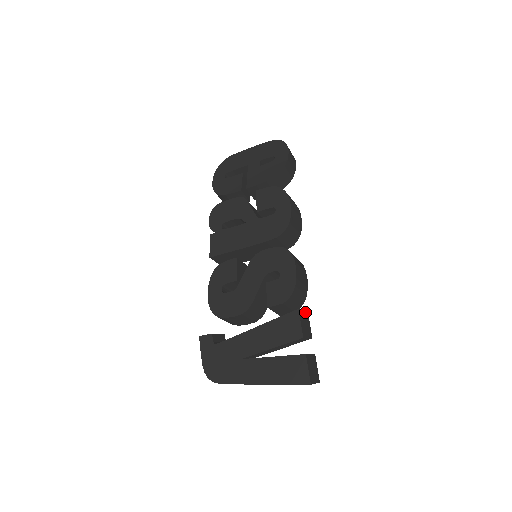
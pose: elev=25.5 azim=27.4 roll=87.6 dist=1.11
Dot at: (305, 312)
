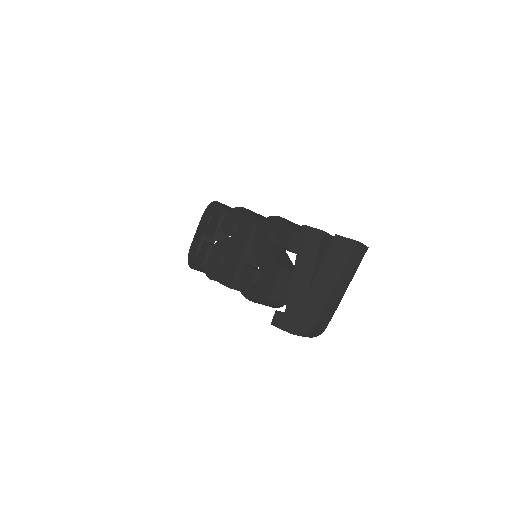
Dot at: occluded
